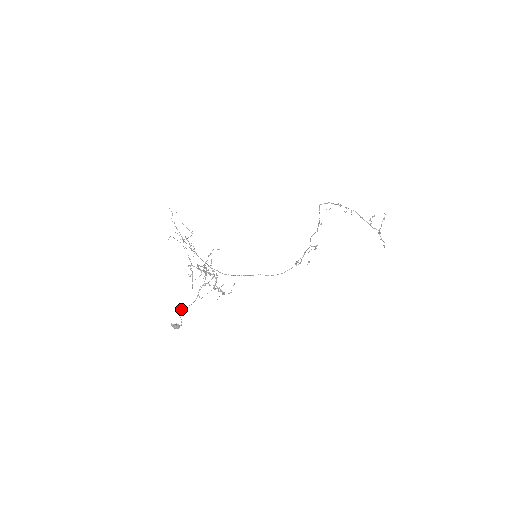
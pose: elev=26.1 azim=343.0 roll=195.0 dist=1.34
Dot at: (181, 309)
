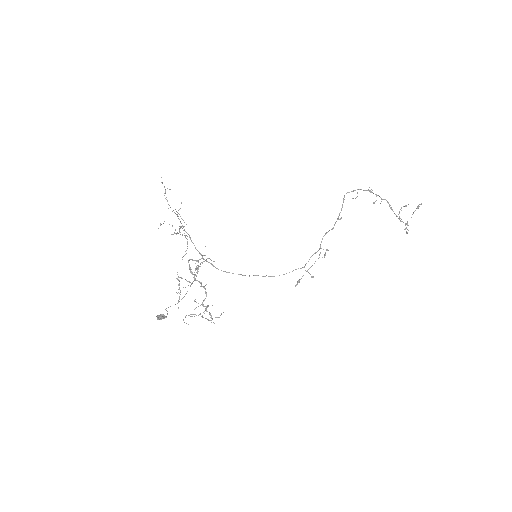
Dot at: occluded
